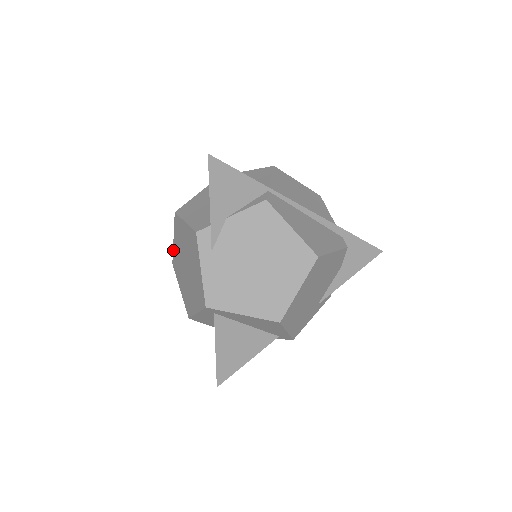
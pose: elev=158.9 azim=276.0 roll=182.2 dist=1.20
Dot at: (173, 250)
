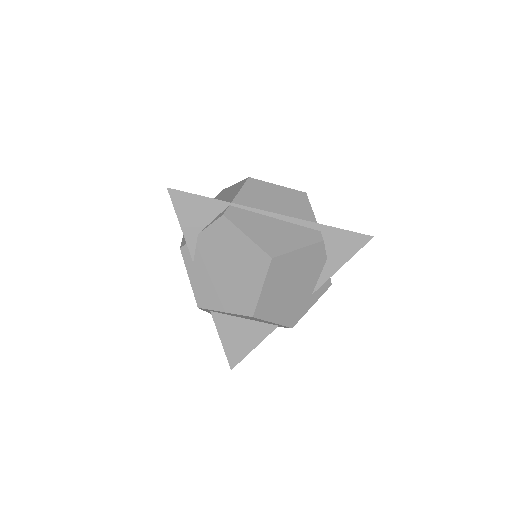
Dot at: occluded
